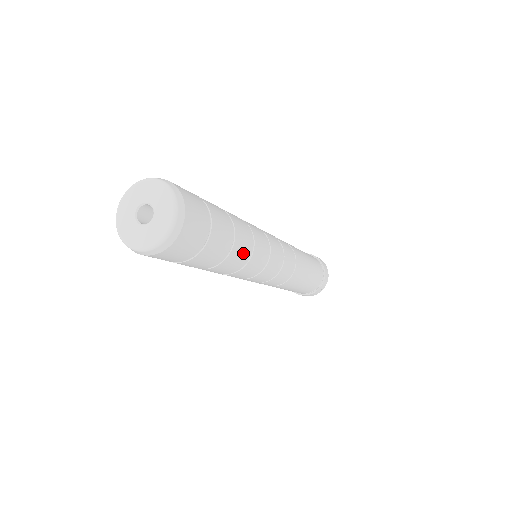
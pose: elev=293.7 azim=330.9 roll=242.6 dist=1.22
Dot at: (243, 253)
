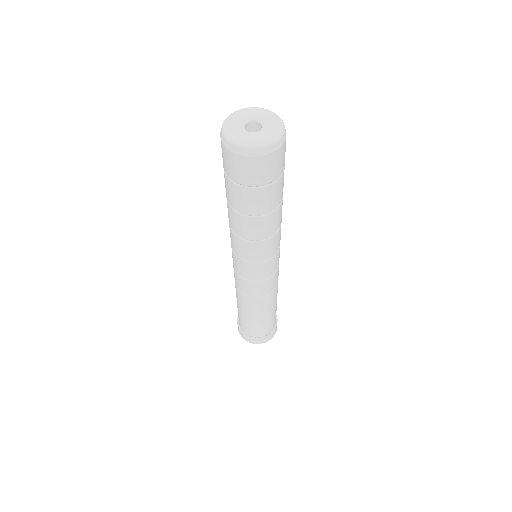
Dot at: (279, 220)
